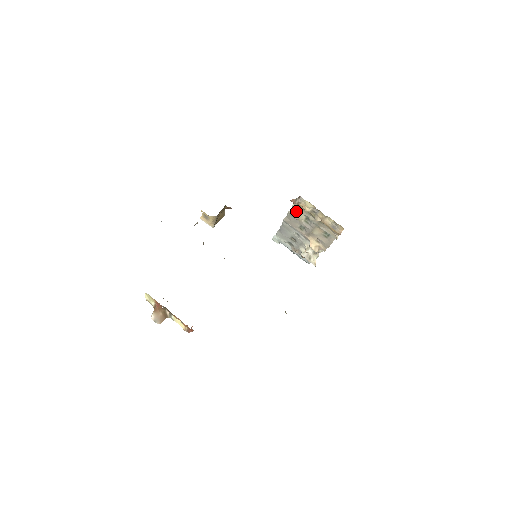
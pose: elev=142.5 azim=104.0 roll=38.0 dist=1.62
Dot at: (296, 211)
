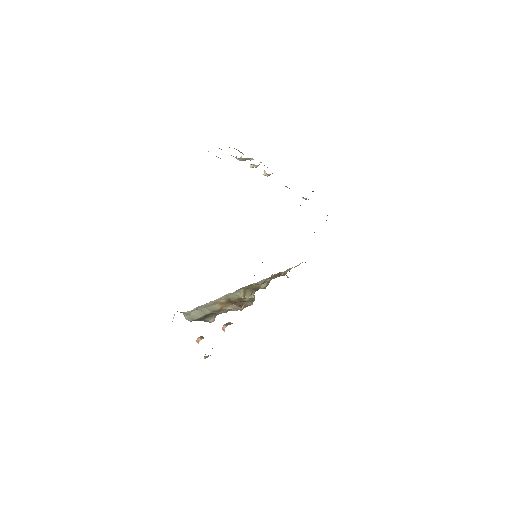
Dot at: occluded
